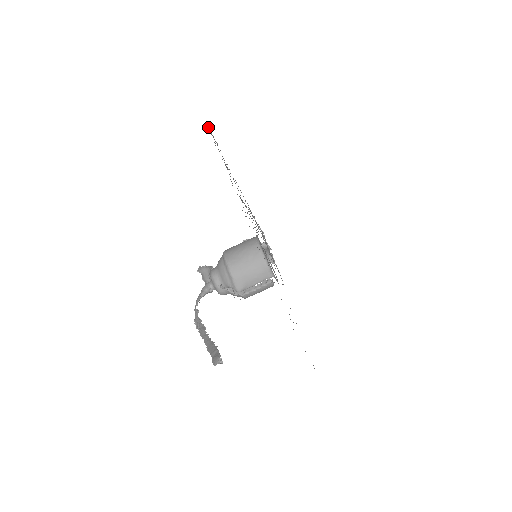
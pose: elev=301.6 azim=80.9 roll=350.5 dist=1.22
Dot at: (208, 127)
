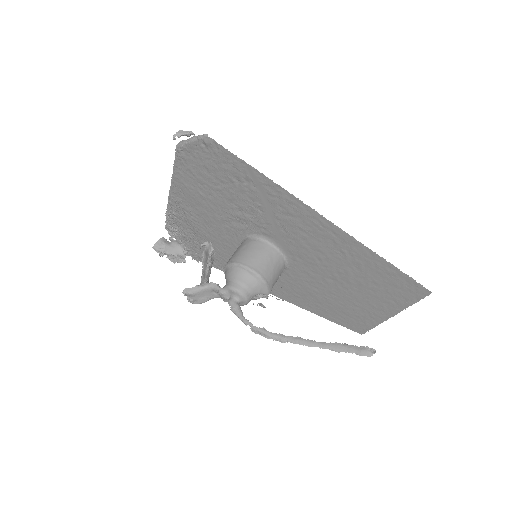
Dot at: (180, 136)
